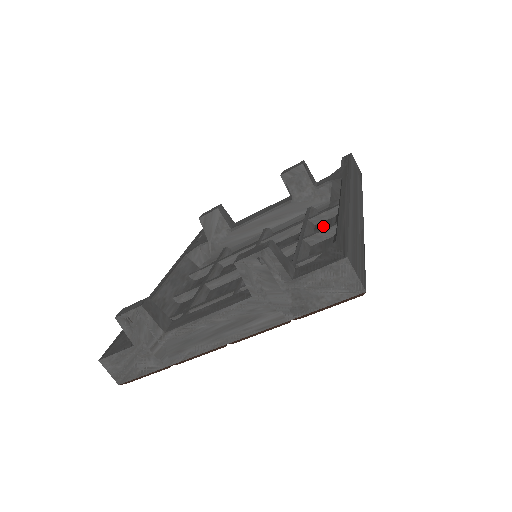
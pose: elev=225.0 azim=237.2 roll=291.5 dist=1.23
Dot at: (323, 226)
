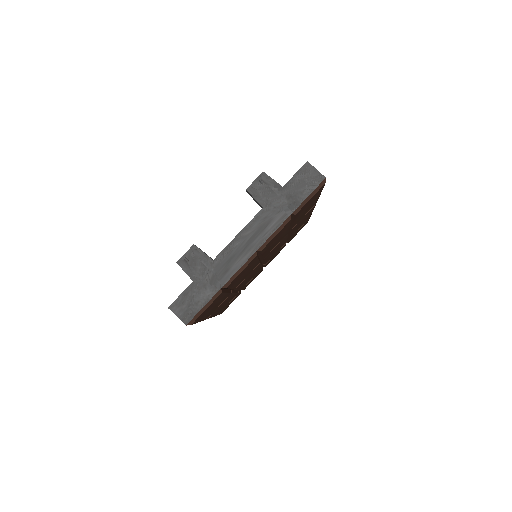
Dot at: occluded
